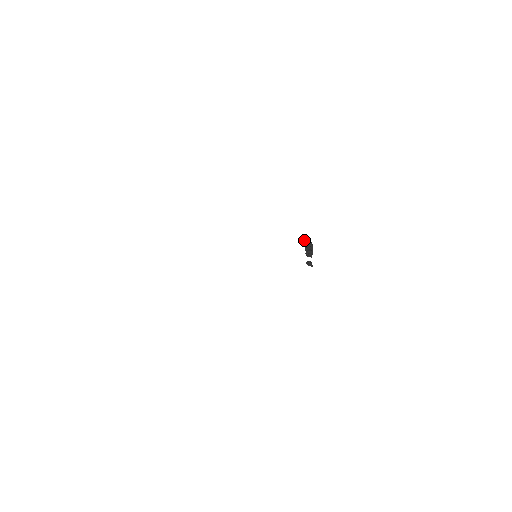
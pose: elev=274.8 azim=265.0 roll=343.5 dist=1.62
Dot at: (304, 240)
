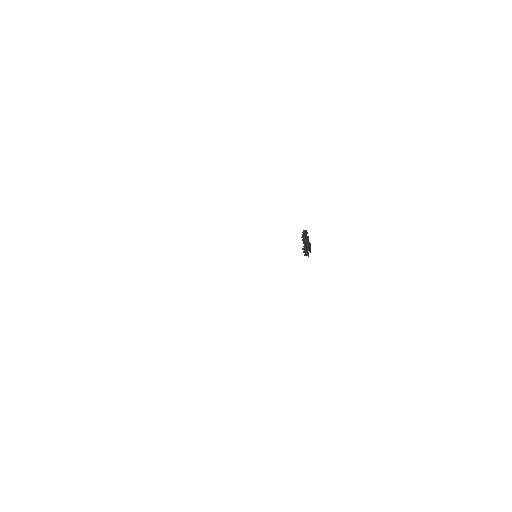
Dot at: (302, 232)
